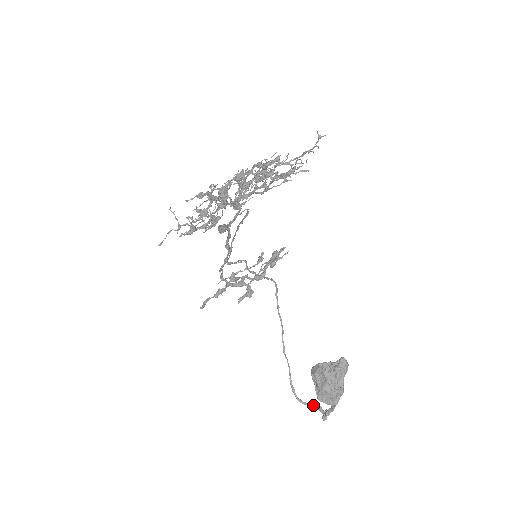
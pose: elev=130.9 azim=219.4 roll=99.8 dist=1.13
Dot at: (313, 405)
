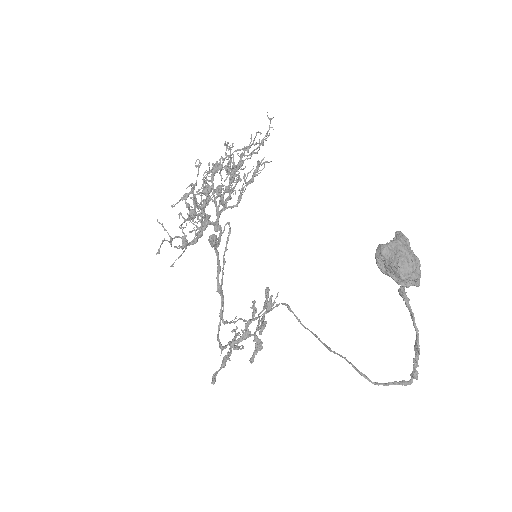
Dot at: (394, 383)
